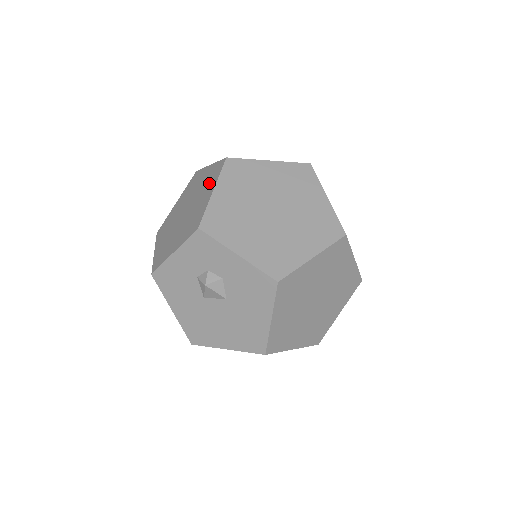
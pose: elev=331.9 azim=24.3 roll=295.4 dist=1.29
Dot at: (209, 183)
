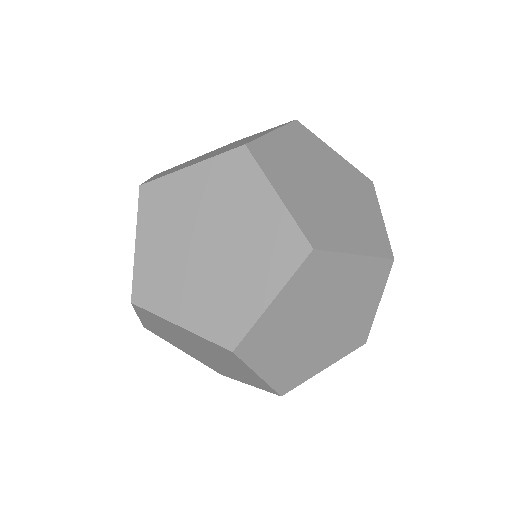
Dot at: occluded
